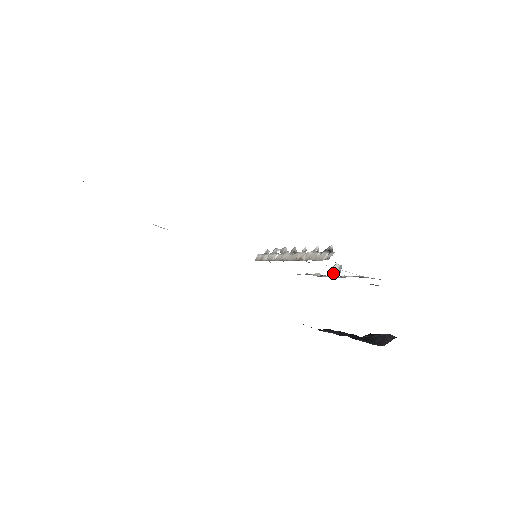
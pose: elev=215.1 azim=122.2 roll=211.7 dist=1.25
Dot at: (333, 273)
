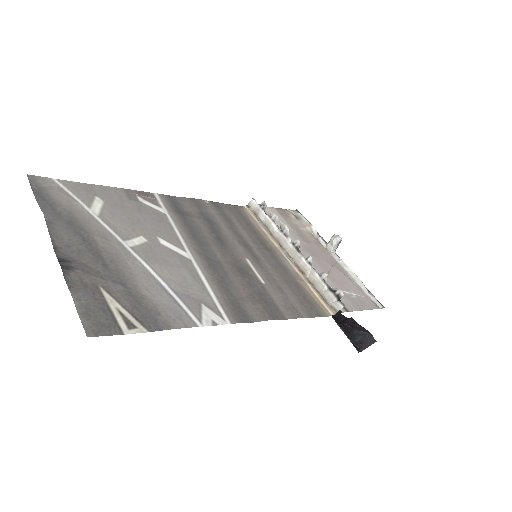
Dot at: (331, 245)
